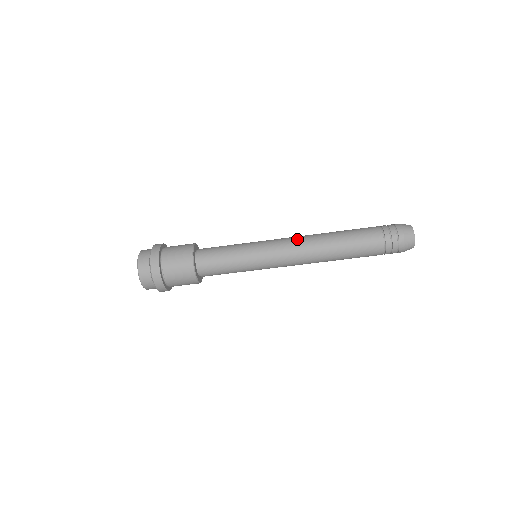
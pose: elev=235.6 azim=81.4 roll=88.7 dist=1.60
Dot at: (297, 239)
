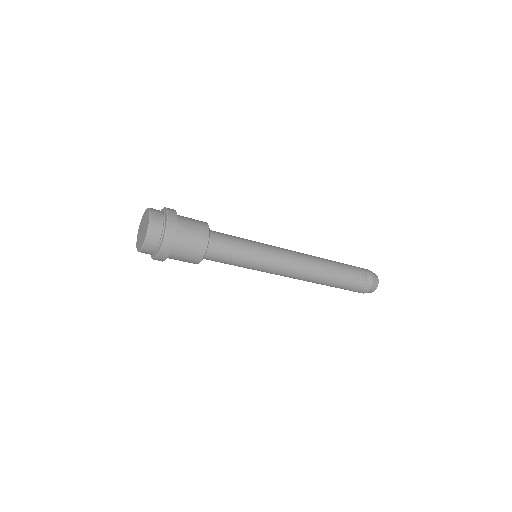
Dot at: (299, 259)
